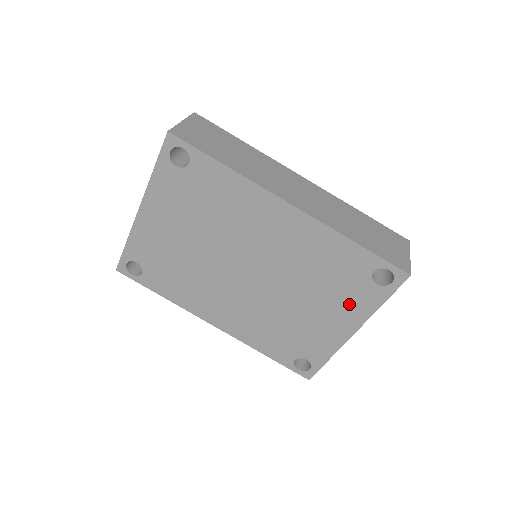
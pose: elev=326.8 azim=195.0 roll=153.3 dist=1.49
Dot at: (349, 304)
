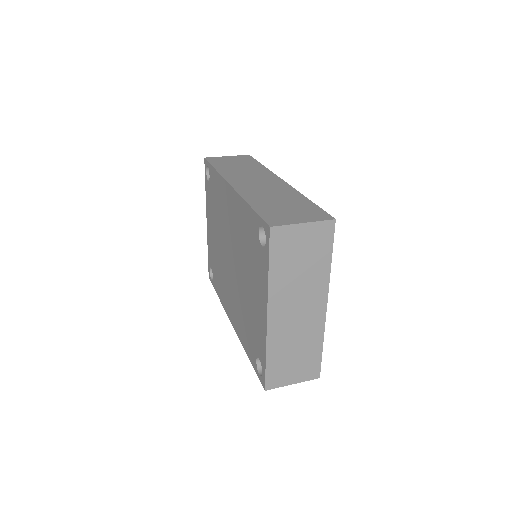
Dot at: (259, 277)
